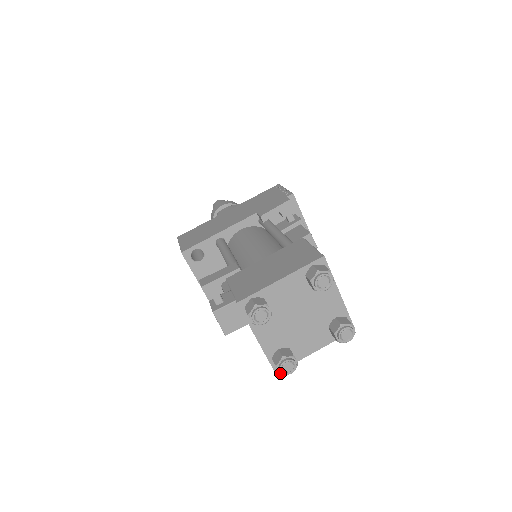
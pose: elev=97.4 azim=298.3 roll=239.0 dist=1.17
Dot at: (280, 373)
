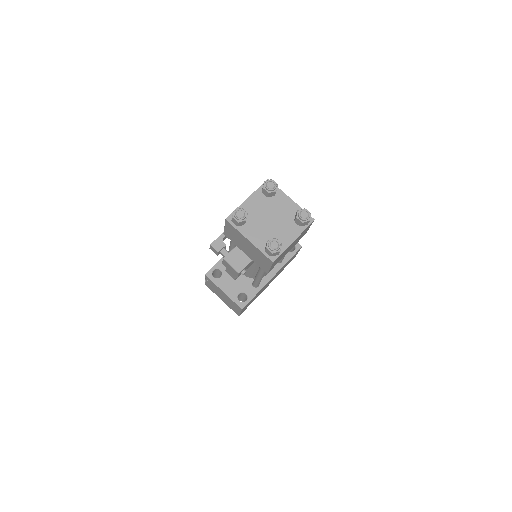
Dot at: (272, 252)
